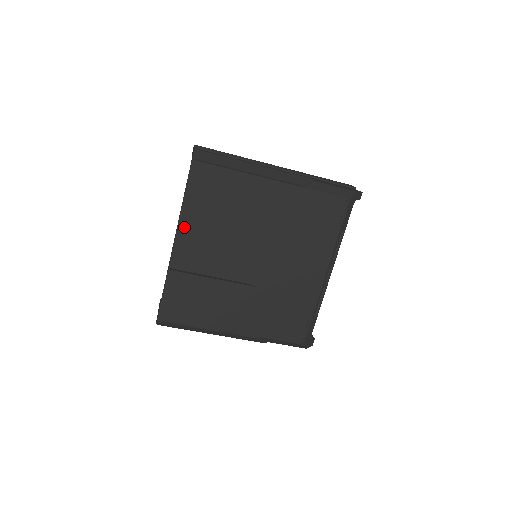
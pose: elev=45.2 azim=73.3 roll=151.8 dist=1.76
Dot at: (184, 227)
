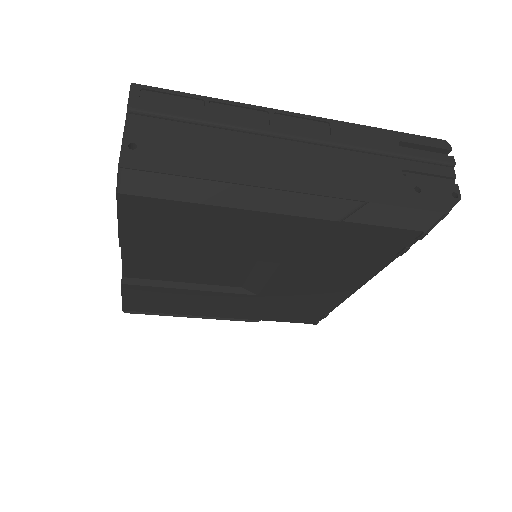
Dot at: (132, 248)
